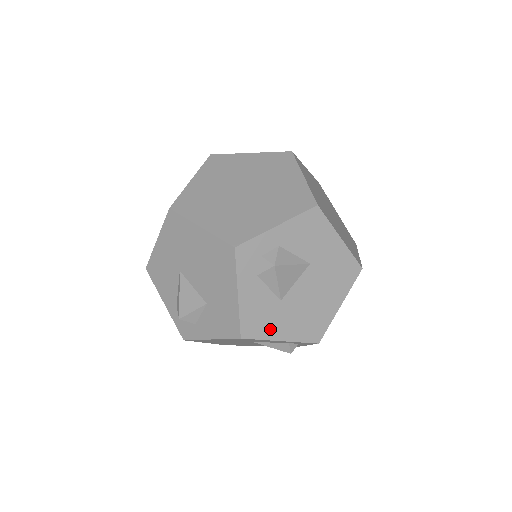
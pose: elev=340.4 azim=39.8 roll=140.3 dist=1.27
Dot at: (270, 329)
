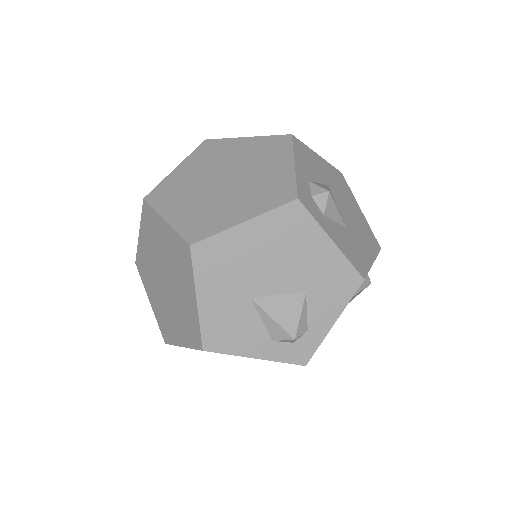
Dot at: (363, 257)
